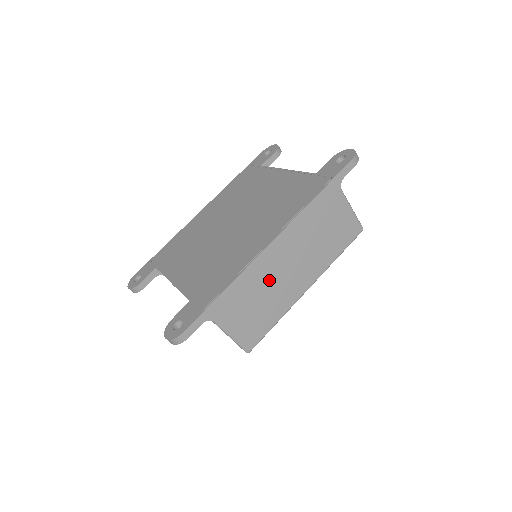
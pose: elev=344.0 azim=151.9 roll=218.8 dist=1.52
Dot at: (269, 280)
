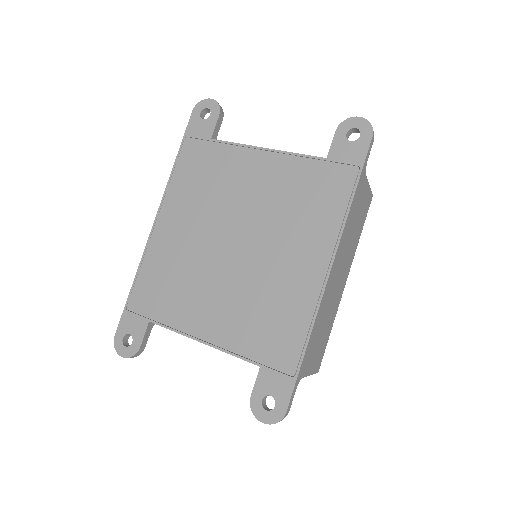
Dot at: (328, 304)
